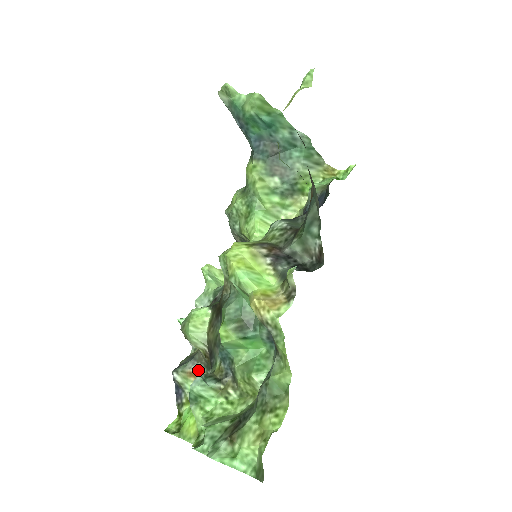
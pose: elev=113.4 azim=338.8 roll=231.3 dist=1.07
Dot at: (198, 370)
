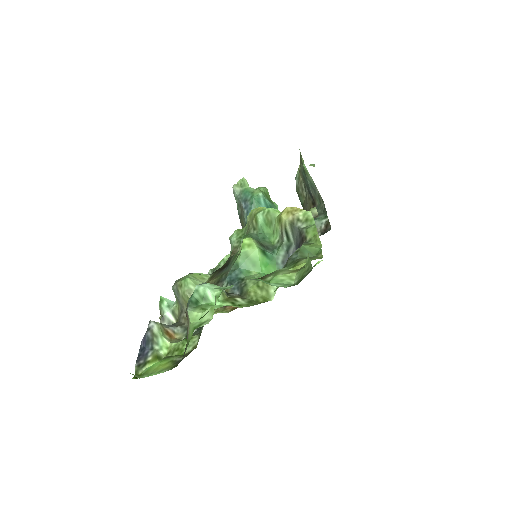
Dot at: (175, 334)
